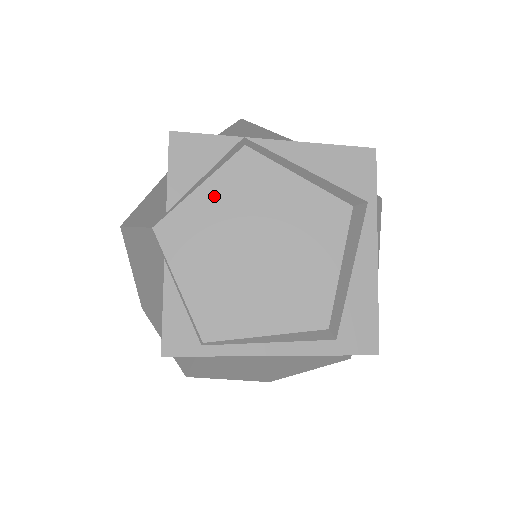
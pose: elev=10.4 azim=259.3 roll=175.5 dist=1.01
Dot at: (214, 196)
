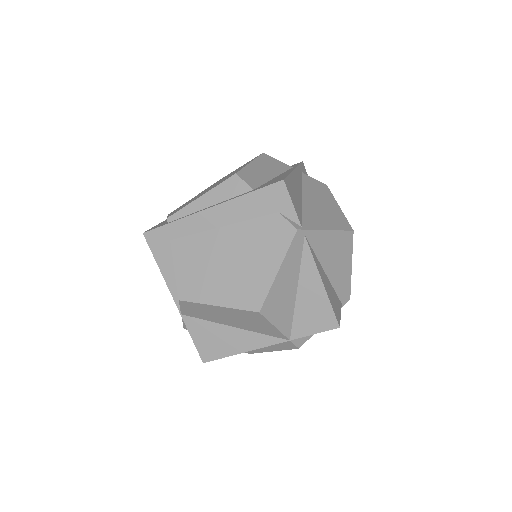
Dot at: occluded
